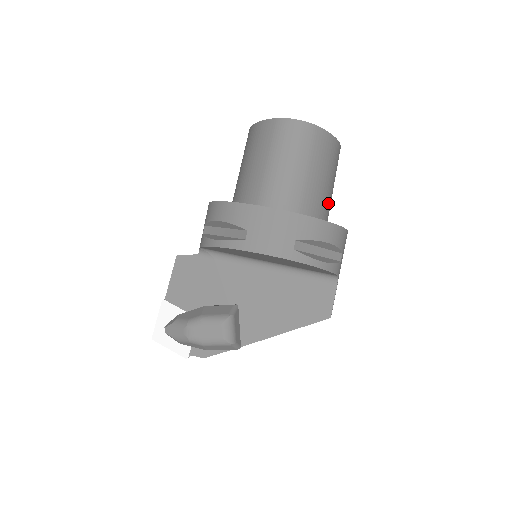
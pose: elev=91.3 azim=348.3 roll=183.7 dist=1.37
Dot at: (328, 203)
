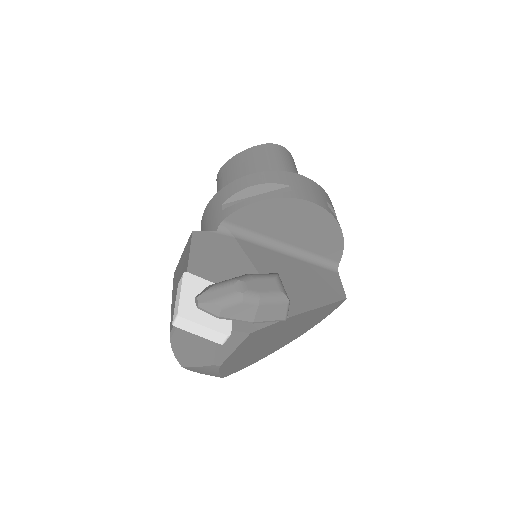
Dot at: occluded
